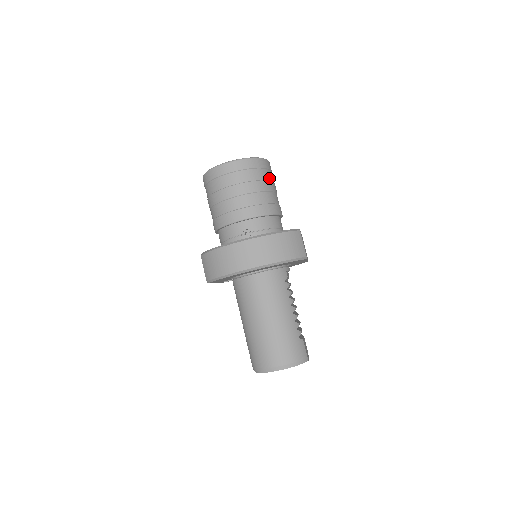
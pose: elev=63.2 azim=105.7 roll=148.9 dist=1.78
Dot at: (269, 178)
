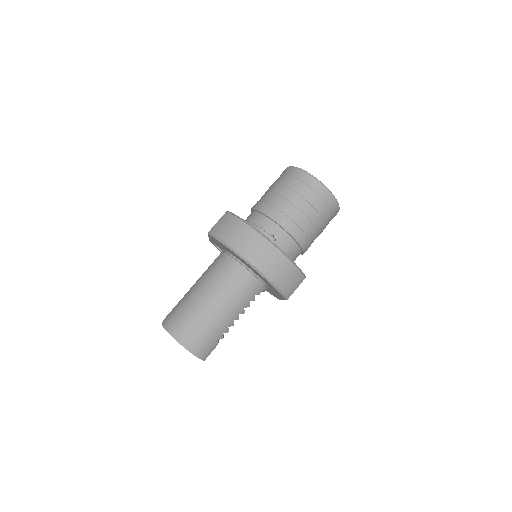
Dot at: (327, 222)
